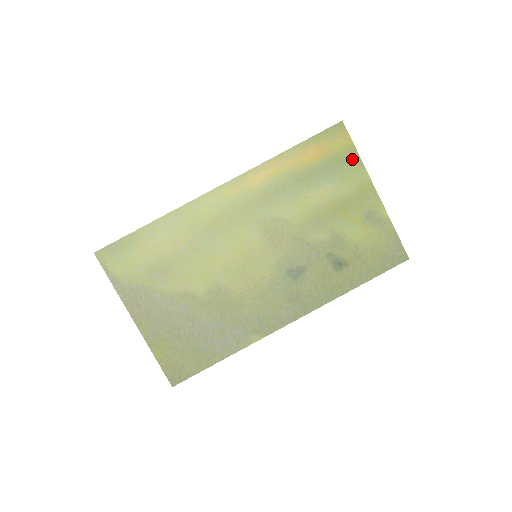
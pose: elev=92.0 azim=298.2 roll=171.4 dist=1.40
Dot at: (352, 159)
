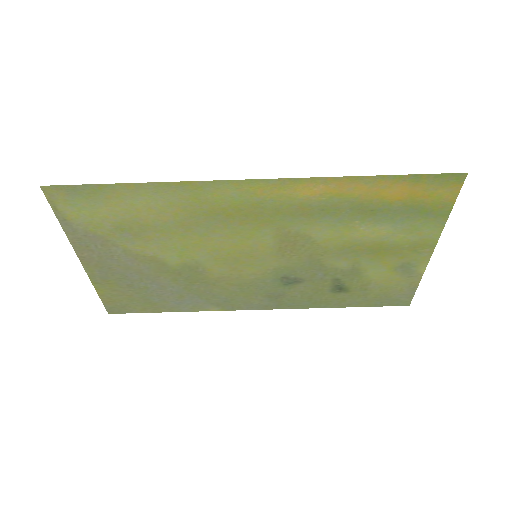
Dot at: (438, 215)
